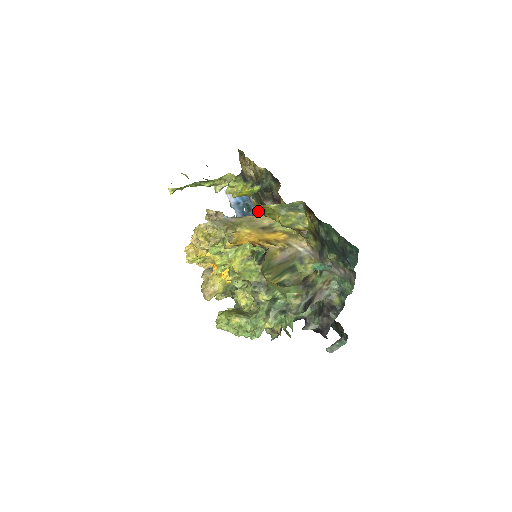
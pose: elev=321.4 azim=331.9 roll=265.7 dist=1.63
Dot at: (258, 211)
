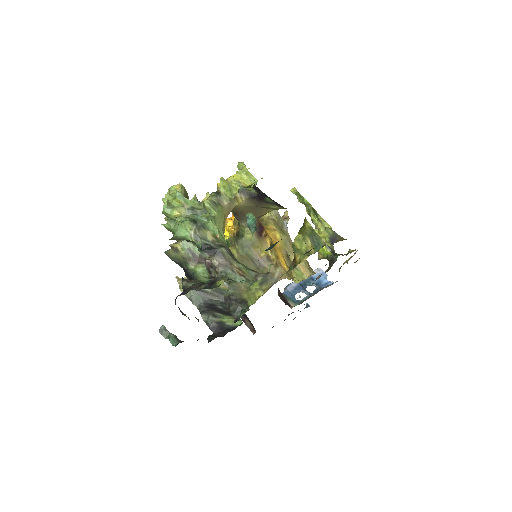
Dot at: (312, 295)
